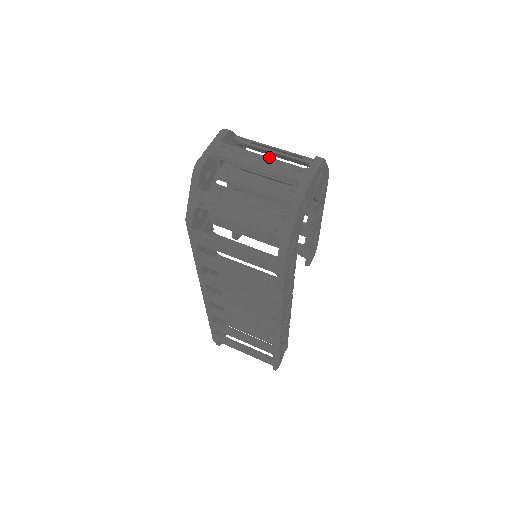
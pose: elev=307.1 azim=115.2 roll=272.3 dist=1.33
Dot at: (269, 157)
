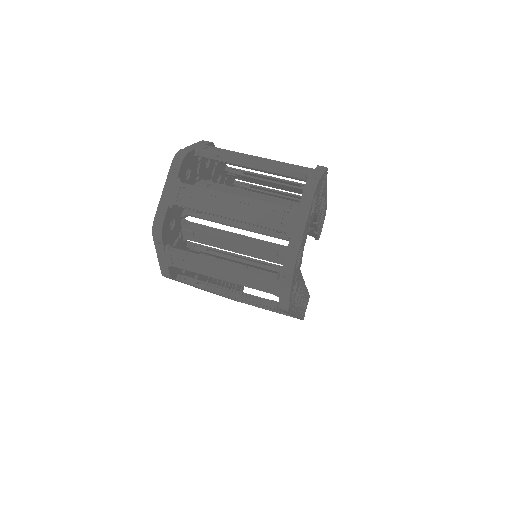
Dot at: (244, 198)
